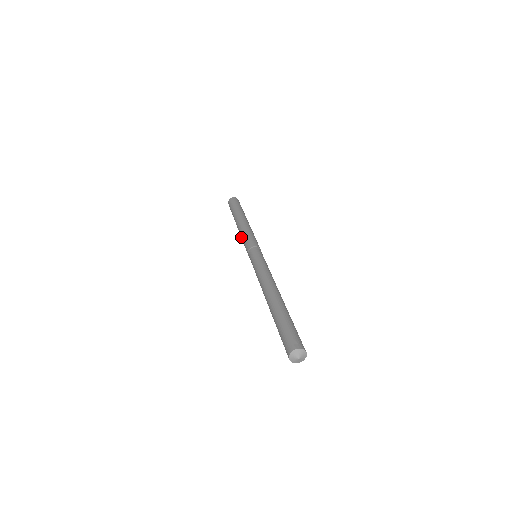
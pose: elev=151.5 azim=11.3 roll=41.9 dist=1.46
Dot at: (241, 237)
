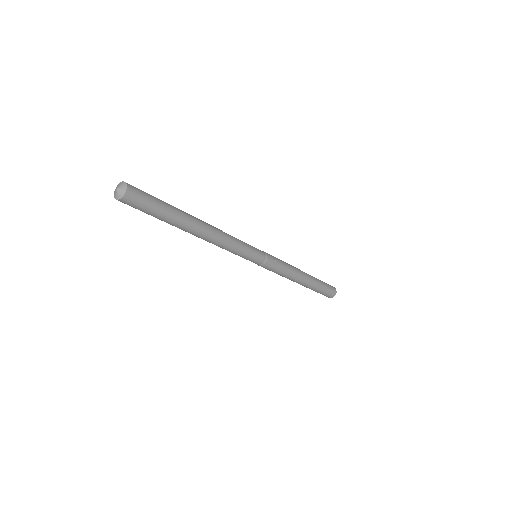
Dot at: occluded
